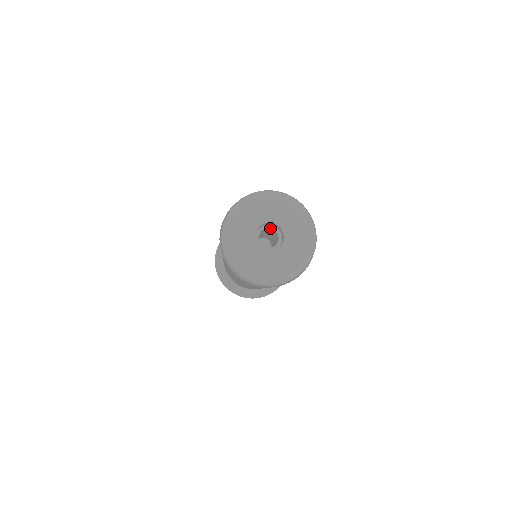
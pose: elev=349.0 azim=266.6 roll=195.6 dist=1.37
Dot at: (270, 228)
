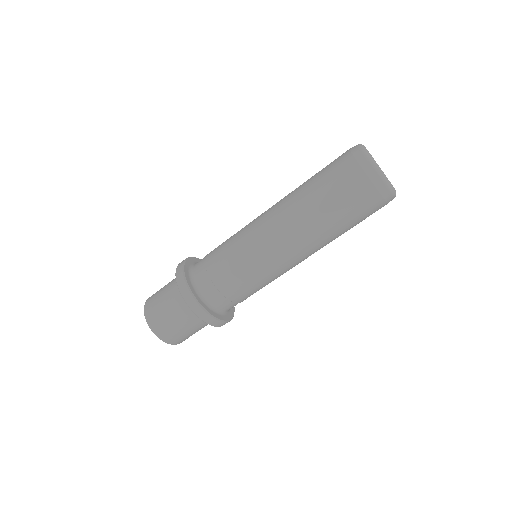
Dot at: occluded
